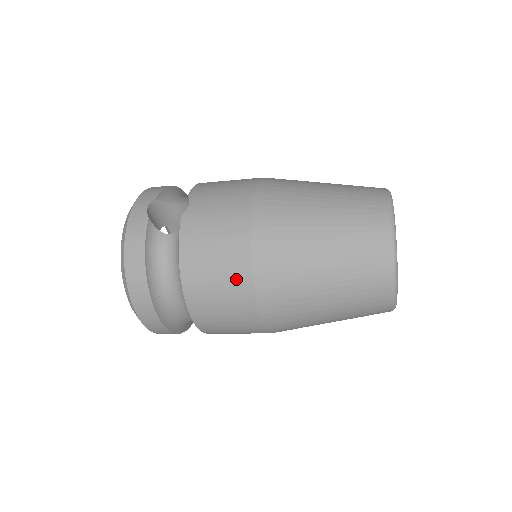
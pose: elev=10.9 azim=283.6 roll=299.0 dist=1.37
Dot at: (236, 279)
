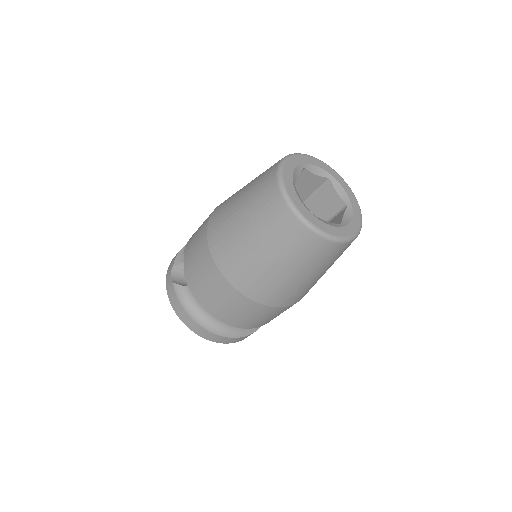
Dot at: (228, 294)
